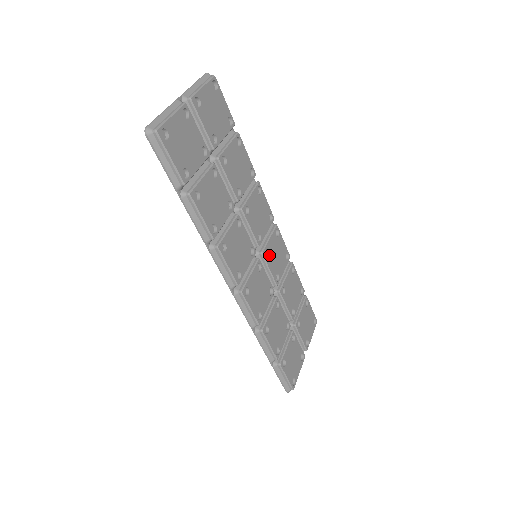
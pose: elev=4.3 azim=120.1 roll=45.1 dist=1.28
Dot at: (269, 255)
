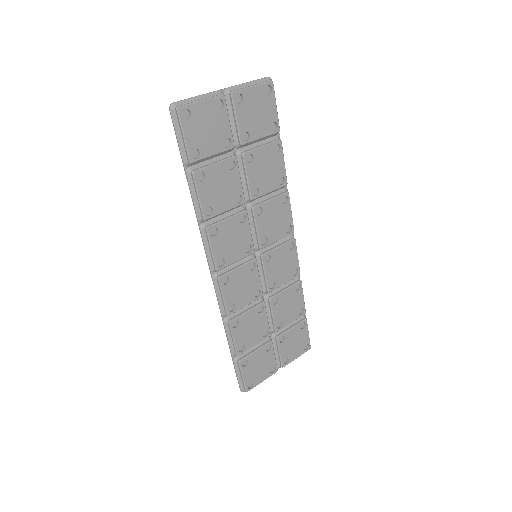
Dot at: (271, 261)
